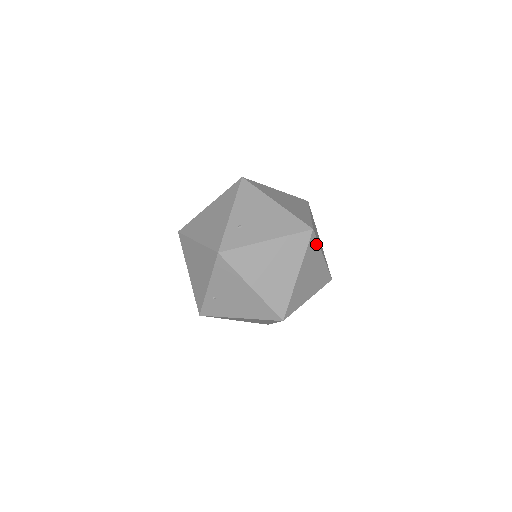
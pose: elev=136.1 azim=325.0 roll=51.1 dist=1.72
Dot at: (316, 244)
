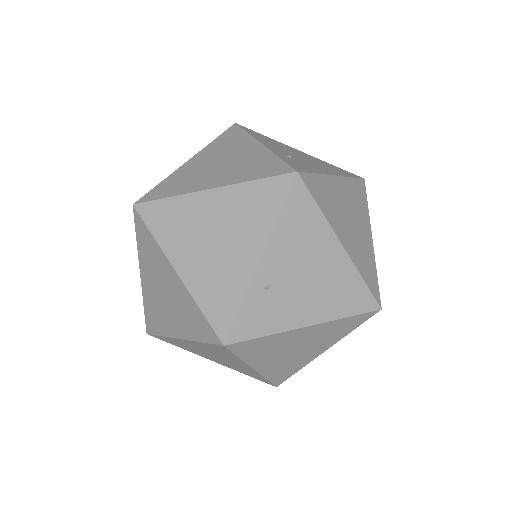
Dot at: occluded
